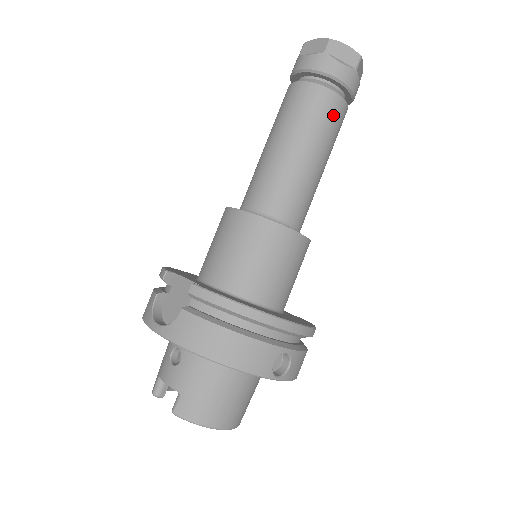
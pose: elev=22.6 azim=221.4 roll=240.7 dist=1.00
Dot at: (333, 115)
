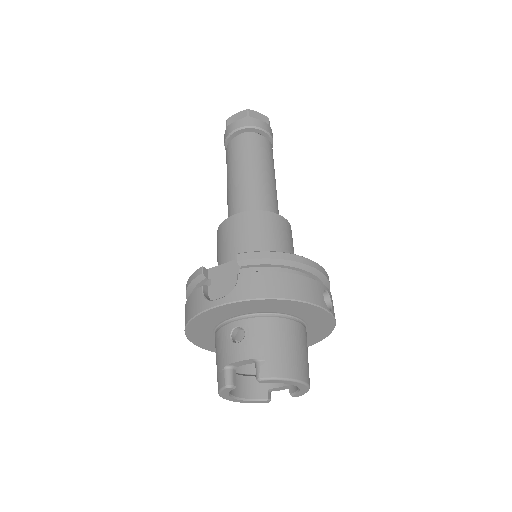
Dot at: (269, 150)
